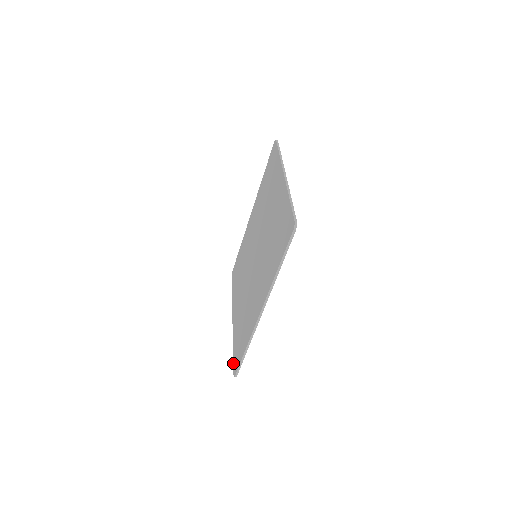
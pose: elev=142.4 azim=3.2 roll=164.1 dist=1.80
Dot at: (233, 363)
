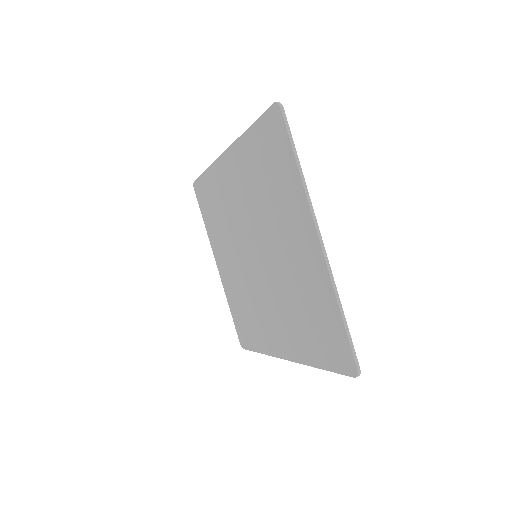
Dot at: occluded
